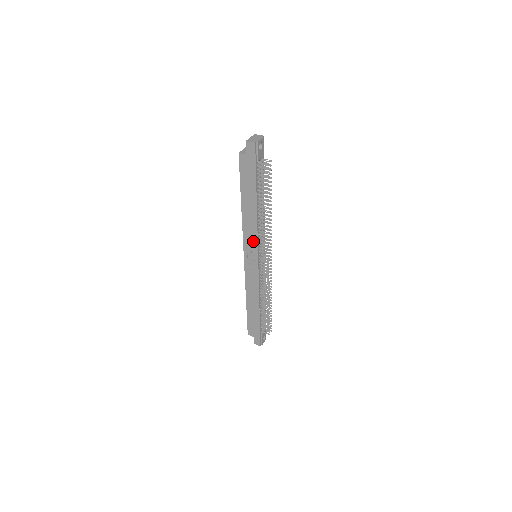
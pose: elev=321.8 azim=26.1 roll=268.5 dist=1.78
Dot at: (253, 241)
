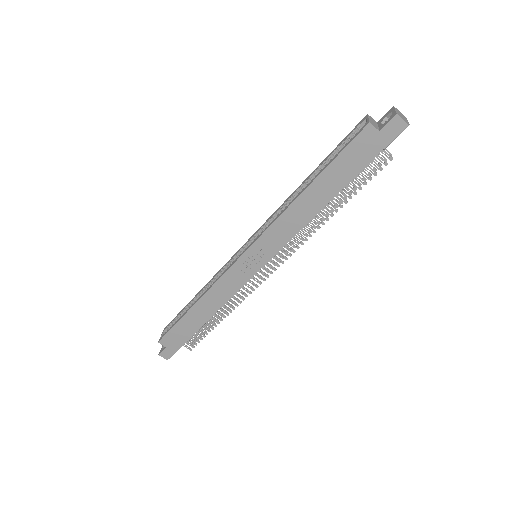
Dot at: (279, 241)
